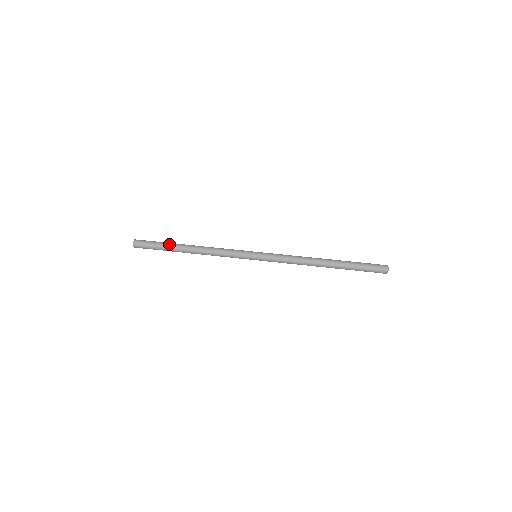
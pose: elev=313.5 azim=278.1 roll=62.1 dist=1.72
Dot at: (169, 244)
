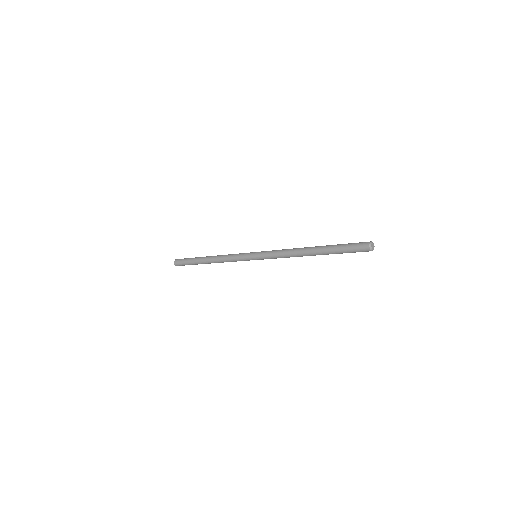
Dot at: (197, 257)
